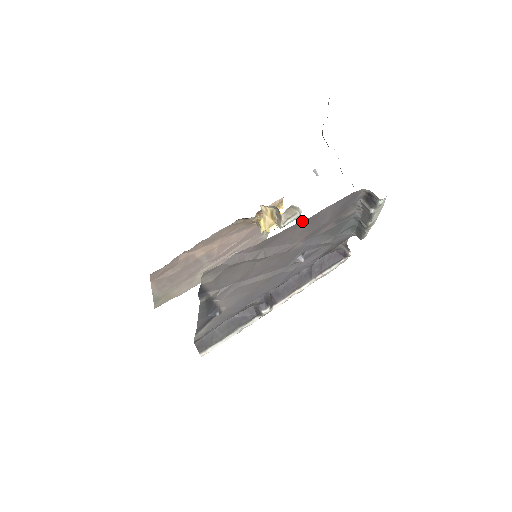
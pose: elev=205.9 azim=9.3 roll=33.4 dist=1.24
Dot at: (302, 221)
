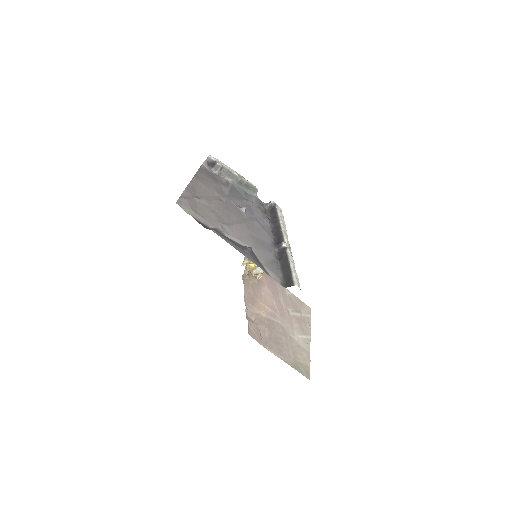
Dot at: (193, 179)
